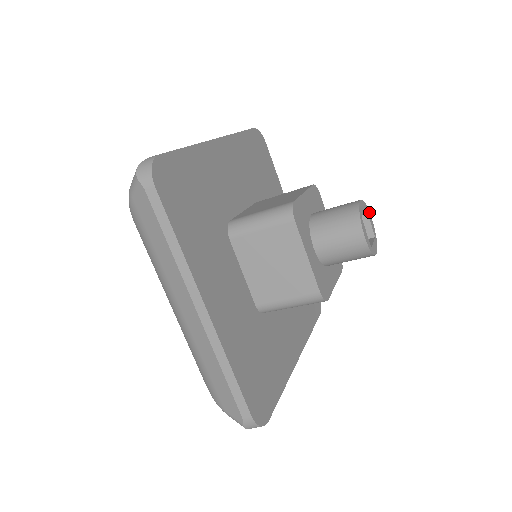
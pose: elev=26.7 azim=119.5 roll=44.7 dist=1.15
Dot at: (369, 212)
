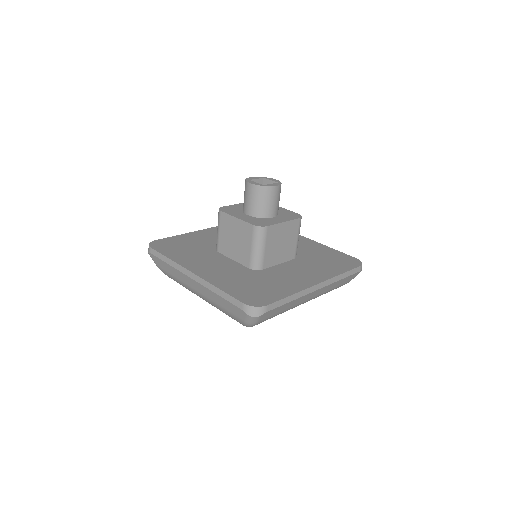
Dot at: (271, 178)
